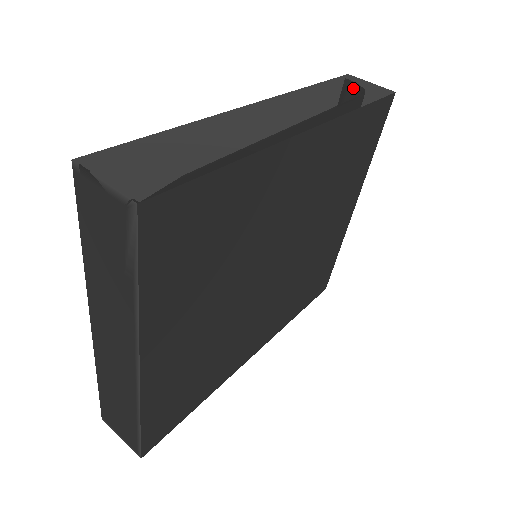
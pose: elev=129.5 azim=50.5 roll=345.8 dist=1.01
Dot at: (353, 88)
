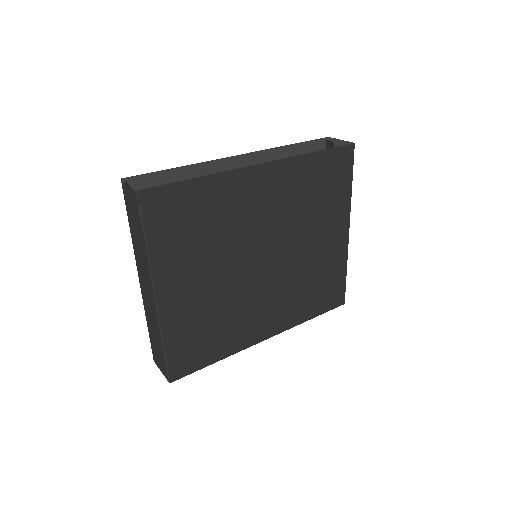
Dot at: (322, 143)
